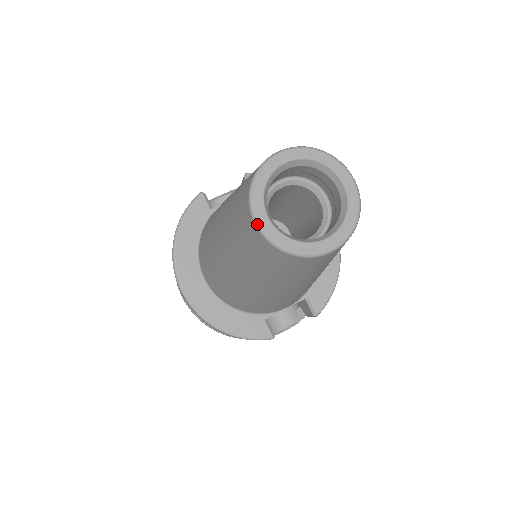
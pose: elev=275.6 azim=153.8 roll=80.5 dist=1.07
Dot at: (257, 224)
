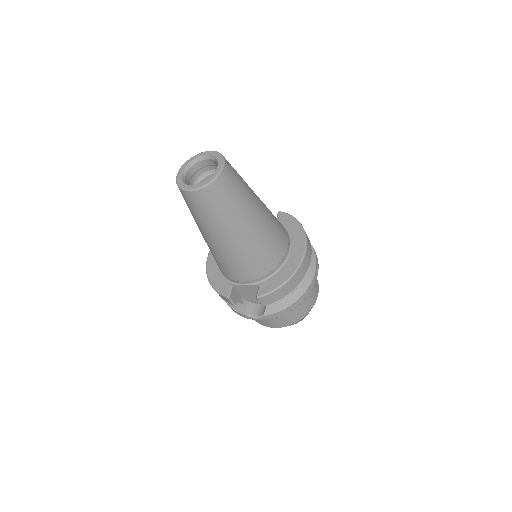
Dot at: (177, 173)
